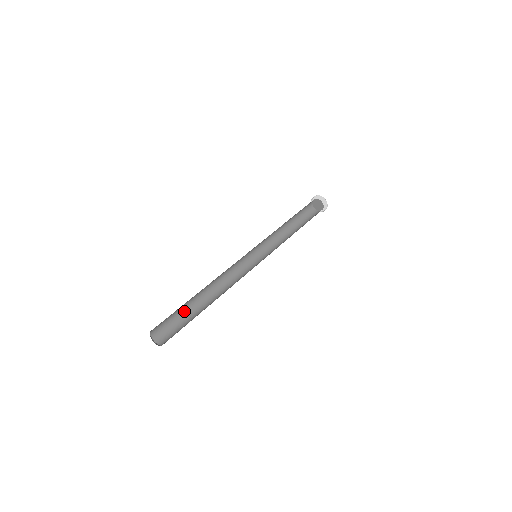
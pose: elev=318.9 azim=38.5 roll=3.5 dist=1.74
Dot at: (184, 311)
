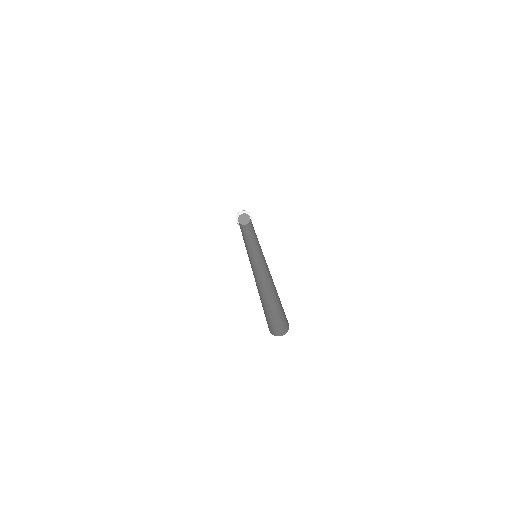
Dot at: (268, 310)
